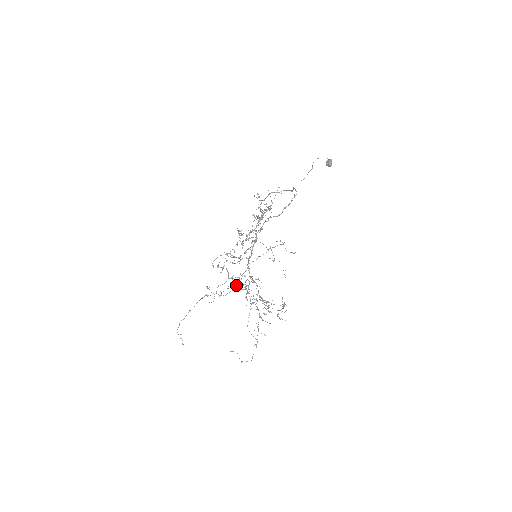
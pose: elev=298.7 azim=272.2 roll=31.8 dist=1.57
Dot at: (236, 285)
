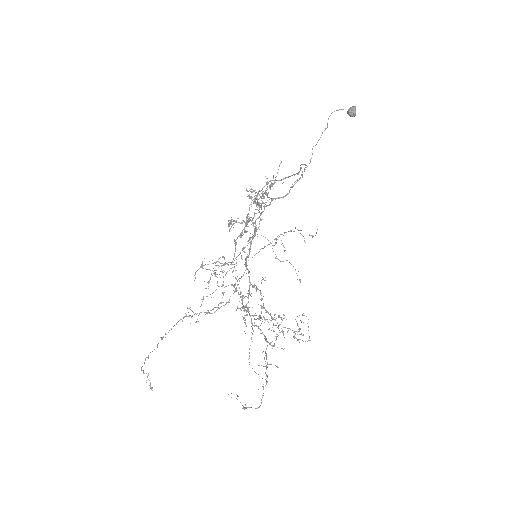
Dot at: (230, 296)
